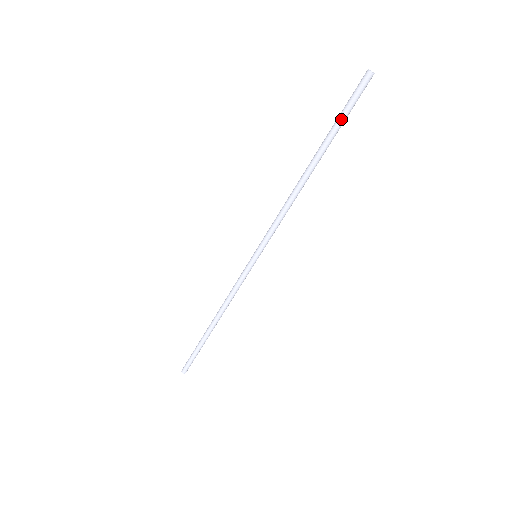
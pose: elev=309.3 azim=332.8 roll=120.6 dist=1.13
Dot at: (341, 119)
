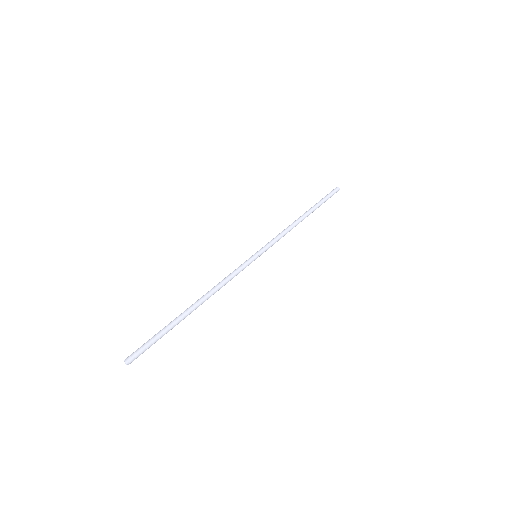
Dot at: (324, 199)
